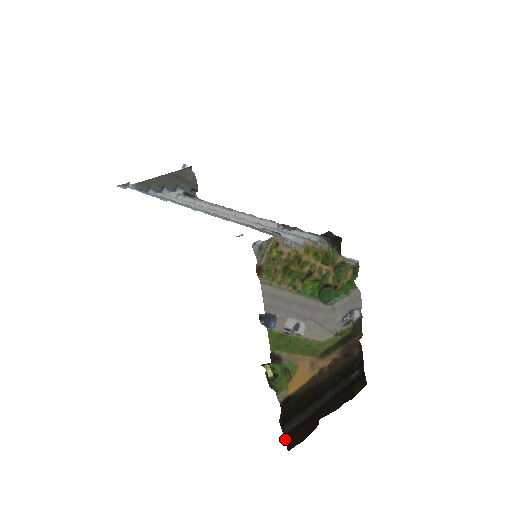
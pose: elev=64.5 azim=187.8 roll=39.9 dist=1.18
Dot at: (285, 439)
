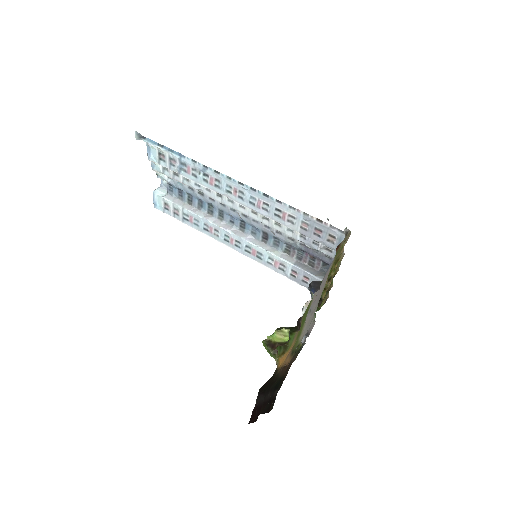
Dot at: (253, 410)
